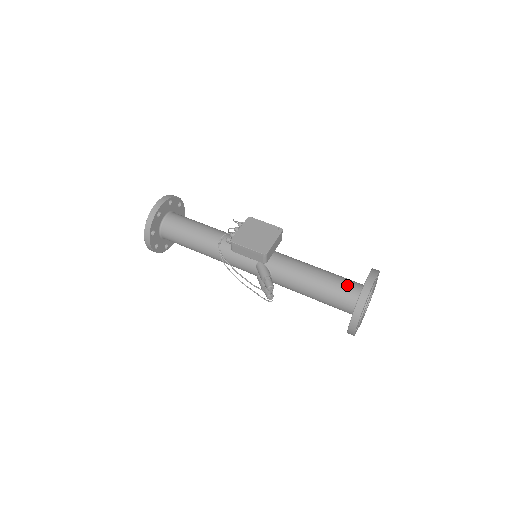
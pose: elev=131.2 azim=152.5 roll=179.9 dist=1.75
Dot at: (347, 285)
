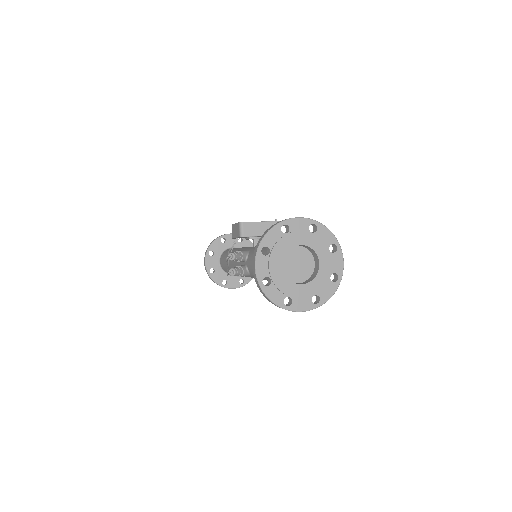
Dot at: occluded
